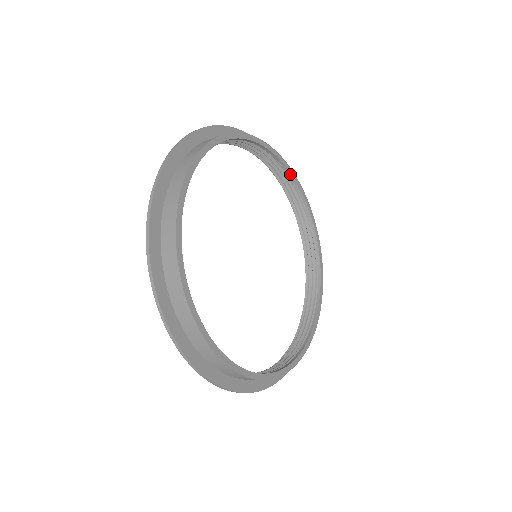
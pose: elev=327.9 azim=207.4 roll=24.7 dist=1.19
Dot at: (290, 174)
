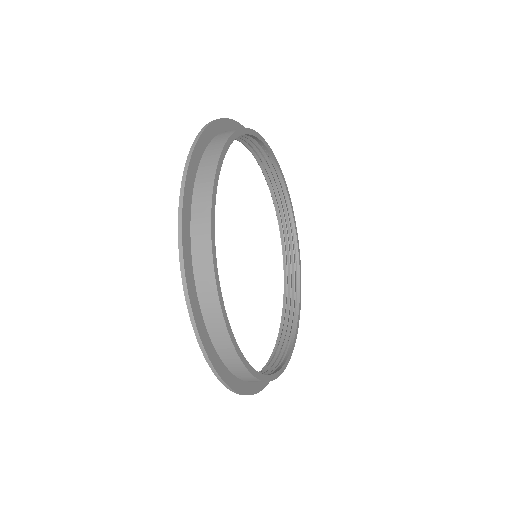
Dot at: (289, 203)
